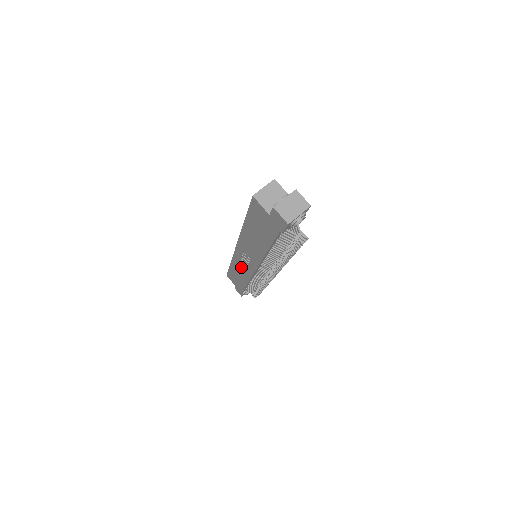
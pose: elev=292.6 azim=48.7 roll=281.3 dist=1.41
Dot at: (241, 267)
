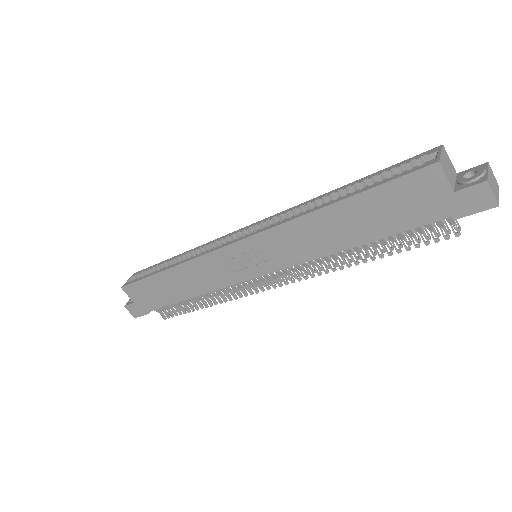
Dot at: (208, 273)
